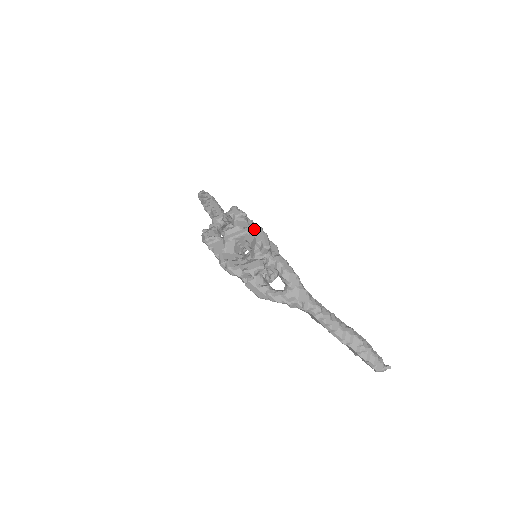
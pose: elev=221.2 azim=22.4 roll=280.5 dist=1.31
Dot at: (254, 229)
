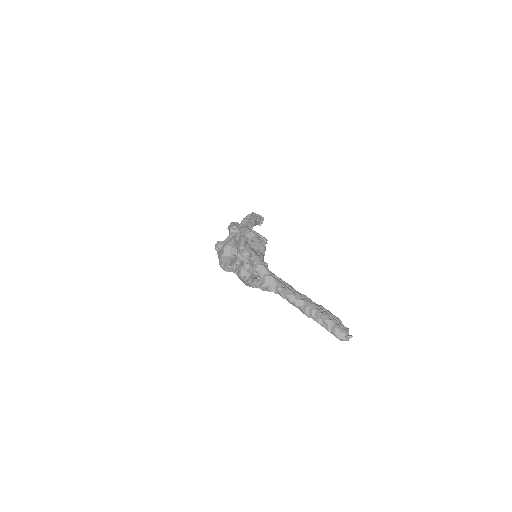
Dot at: (237, 236)
